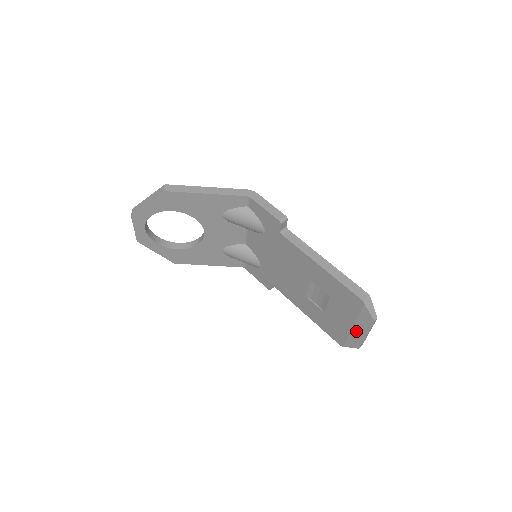
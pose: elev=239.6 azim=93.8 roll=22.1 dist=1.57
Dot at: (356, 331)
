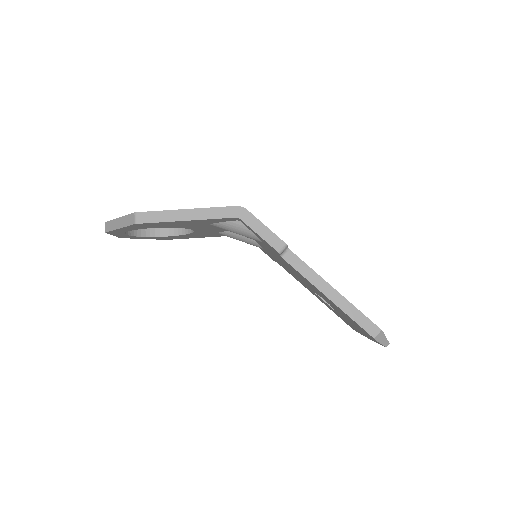
Dot at: occluded
